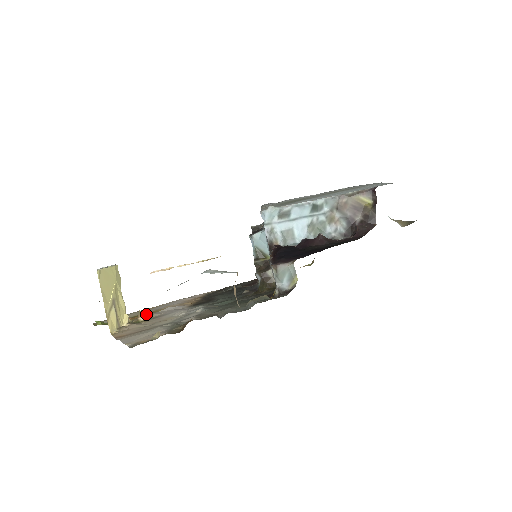
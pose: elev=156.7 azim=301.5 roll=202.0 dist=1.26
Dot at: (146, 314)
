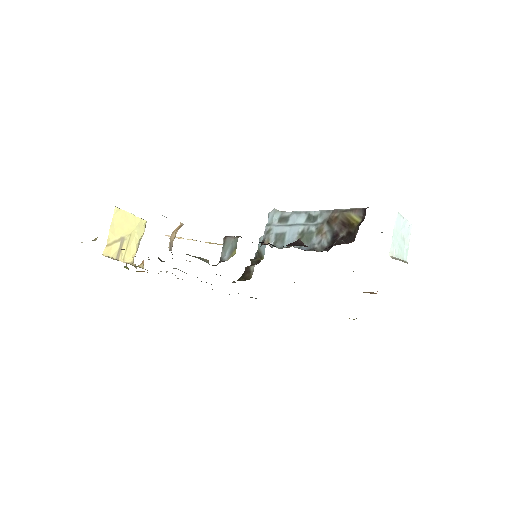
Dot at: occluded
